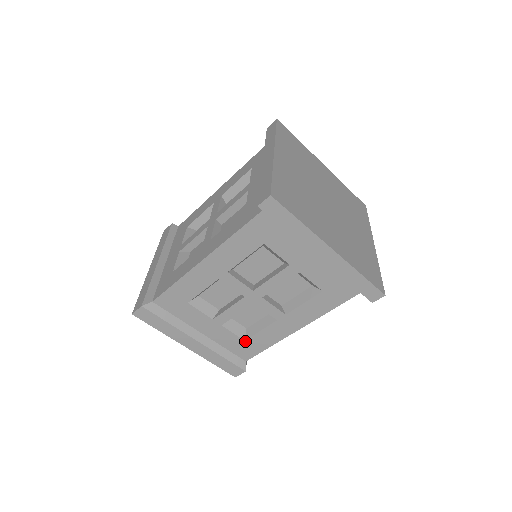
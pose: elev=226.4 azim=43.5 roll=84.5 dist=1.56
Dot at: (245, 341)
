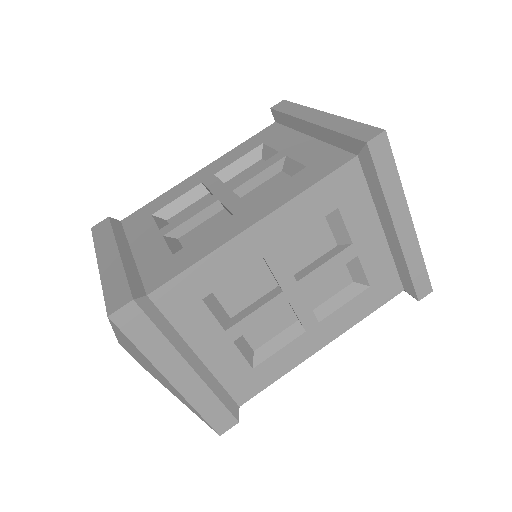
Dot at: (253, 369)
